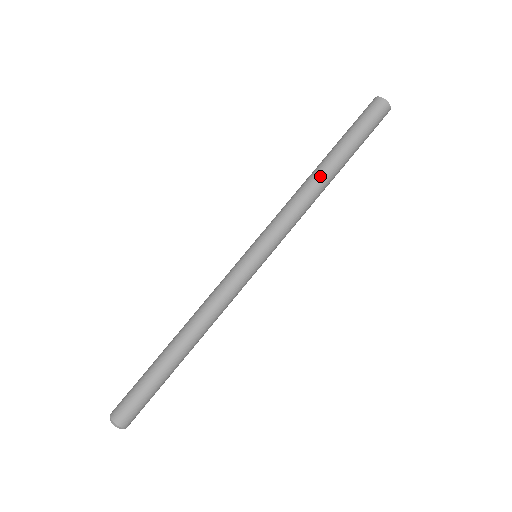
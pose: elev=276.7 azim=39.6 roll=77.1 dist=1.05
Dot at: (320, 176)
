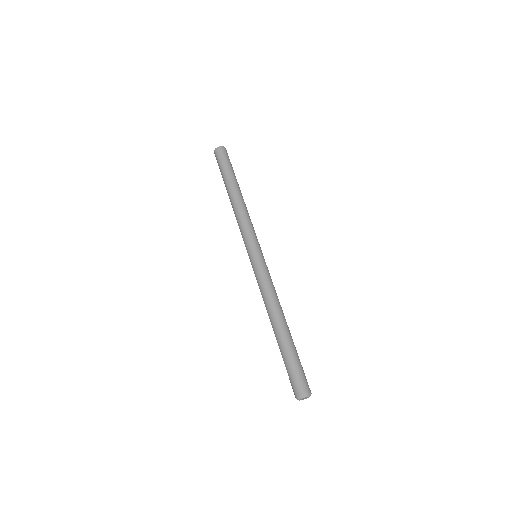
Dot at: (233, 198)
